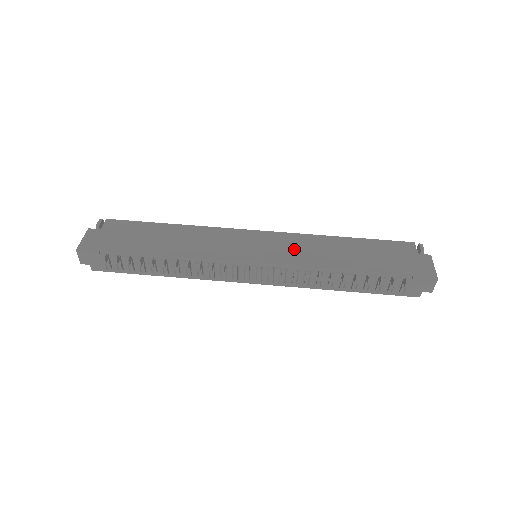
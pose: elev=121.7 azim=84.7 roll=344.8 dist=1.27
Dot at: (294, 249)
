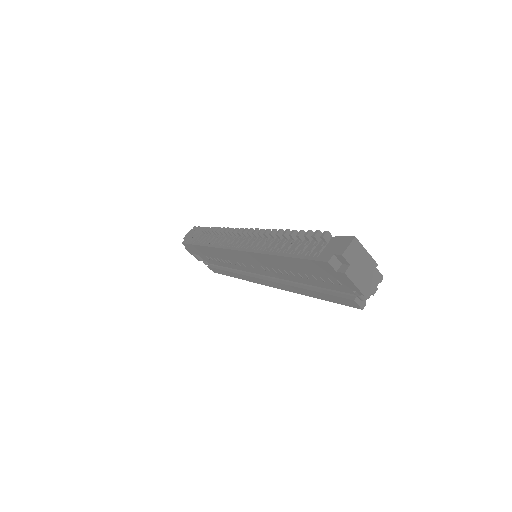
Dot at: occluded
